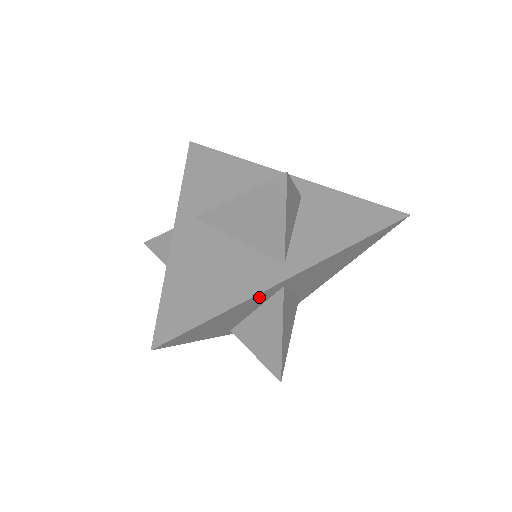
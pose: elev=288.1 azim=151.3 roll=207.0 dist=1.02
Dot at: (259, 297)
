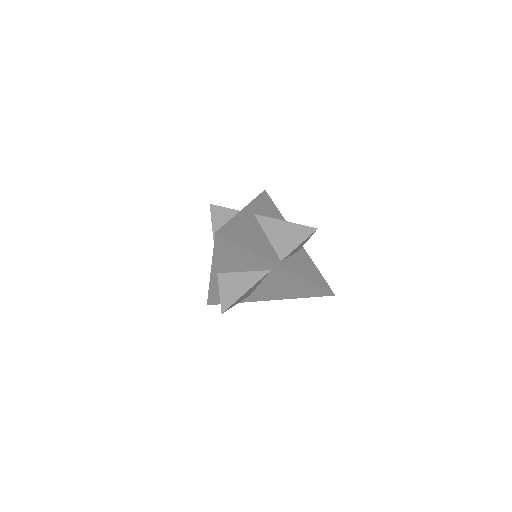
Dot at: (261, 262)
